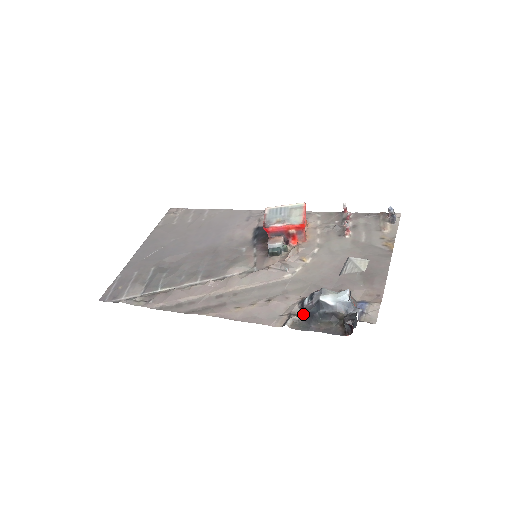
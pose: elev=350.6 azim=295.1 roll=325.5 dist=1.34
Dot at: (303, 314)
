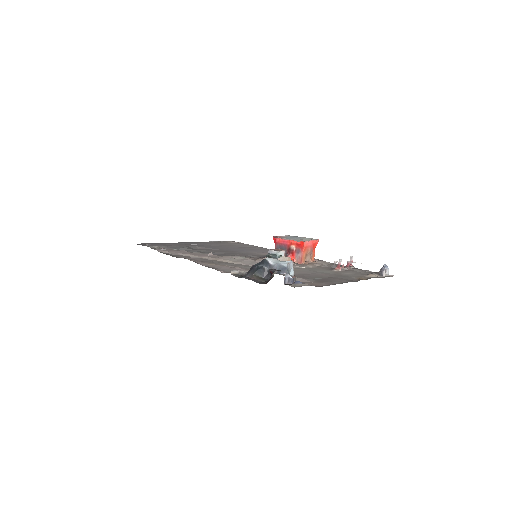
Dot at: occluded
